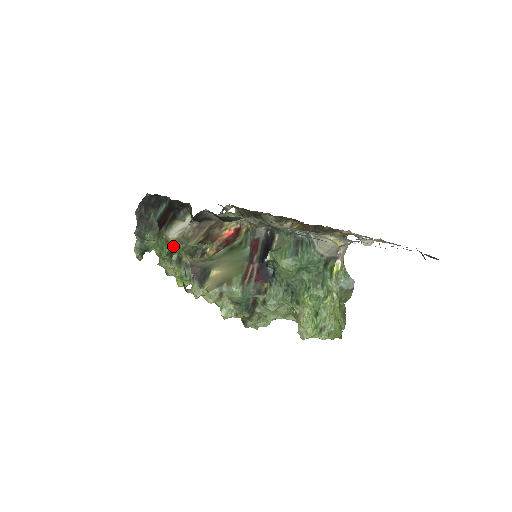
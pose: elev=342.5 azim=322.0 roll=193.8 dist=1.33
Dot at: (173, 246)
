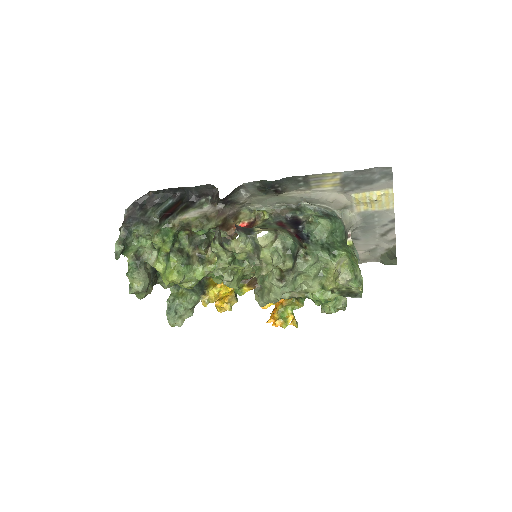
Dot at: (178, 235)
